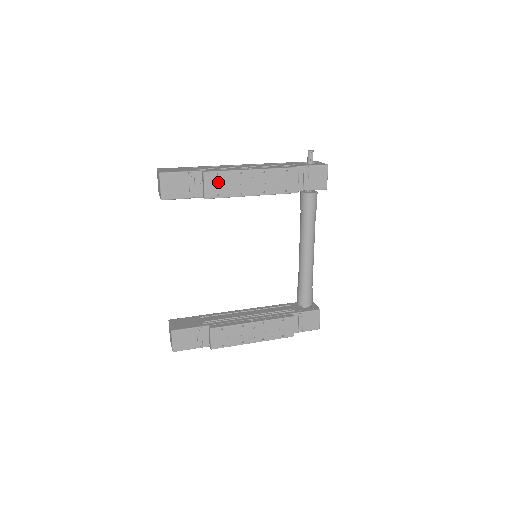
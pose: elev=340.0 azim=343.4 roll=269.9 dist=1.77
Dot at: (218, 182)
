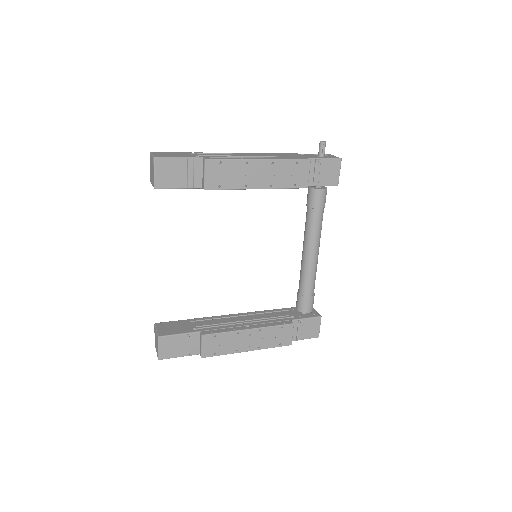
Dot at: (221, 171)
